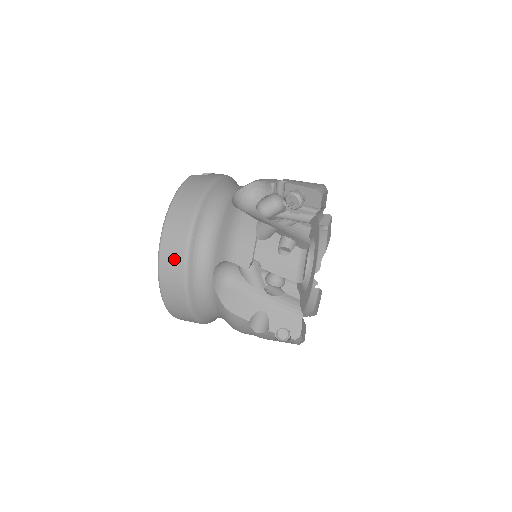
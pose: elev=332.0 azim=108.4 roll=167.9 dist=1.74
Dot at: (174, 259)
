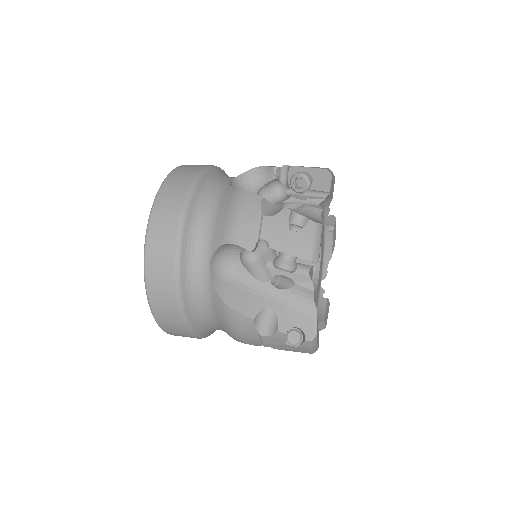
Dot at: (164, 246)
